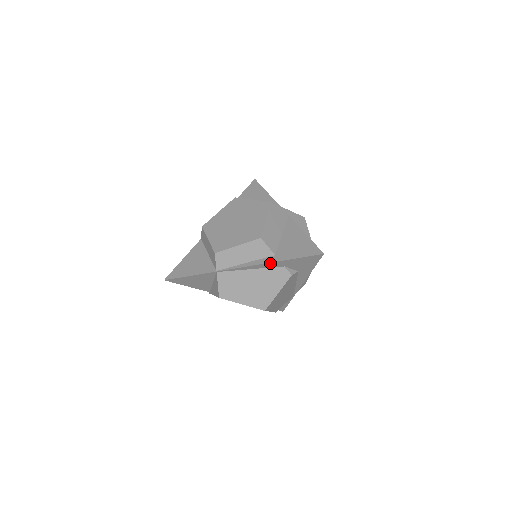
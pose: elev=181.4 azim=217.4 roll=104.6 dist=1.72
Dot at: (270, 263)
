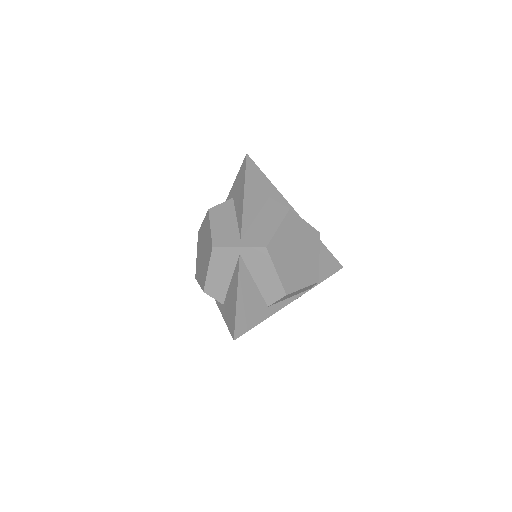
Dot at: (221, 310)
